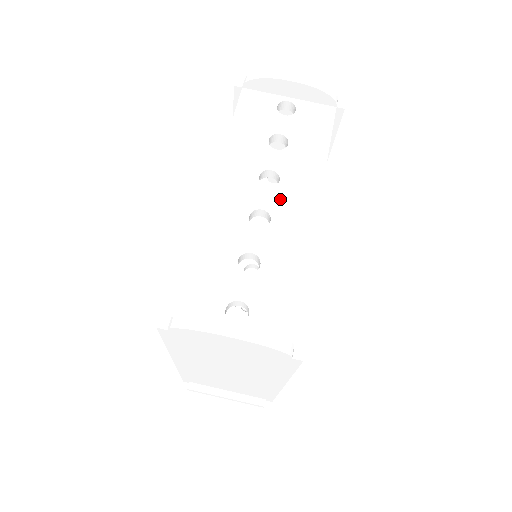
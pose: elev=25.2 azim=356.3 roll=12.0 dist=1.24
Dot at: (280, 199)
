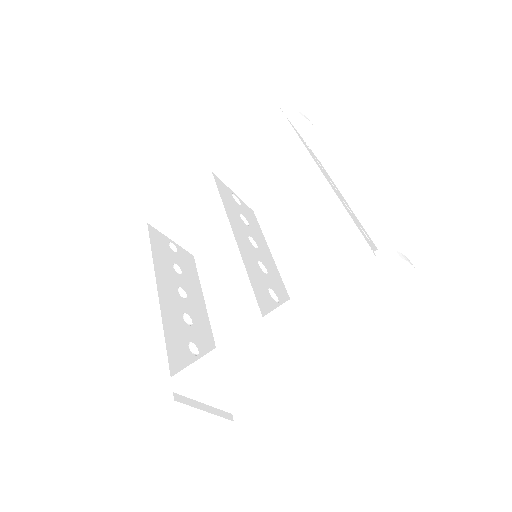
Dot at: occluded
